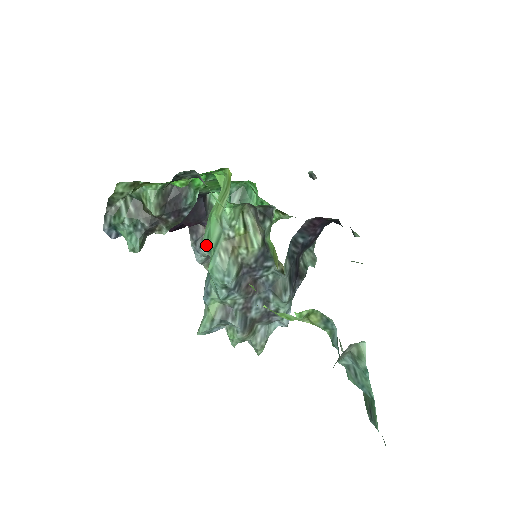
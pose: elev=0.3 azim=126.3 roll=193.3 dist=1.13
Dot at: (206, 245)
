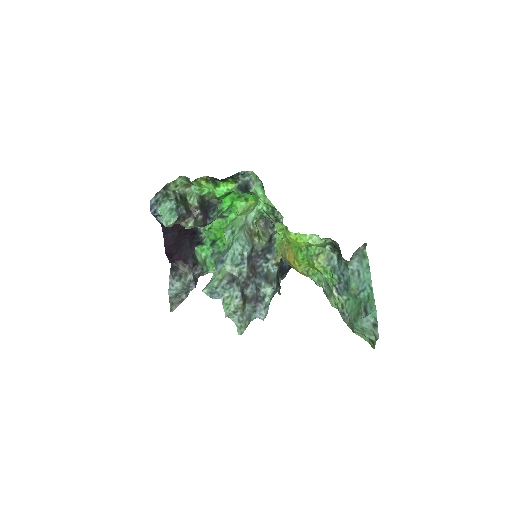
Dot at: (229, 231)
